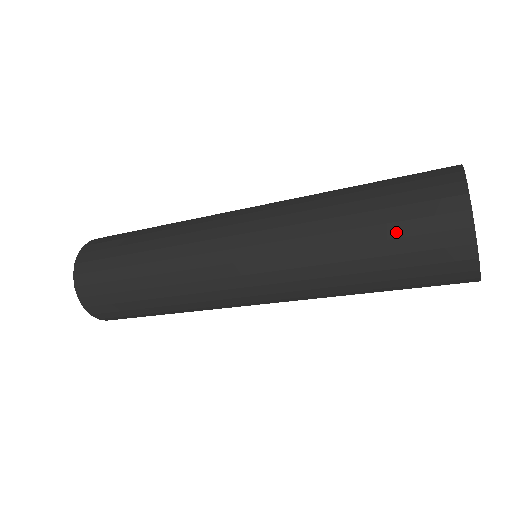
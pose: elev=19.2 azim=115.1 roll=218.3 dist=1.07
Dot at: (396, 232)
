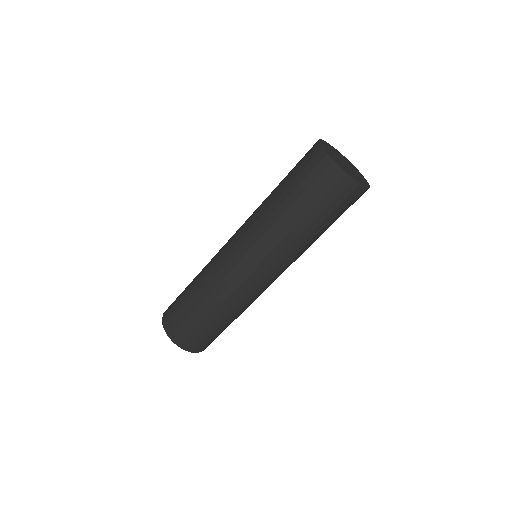
Dot at: (294, 176)
